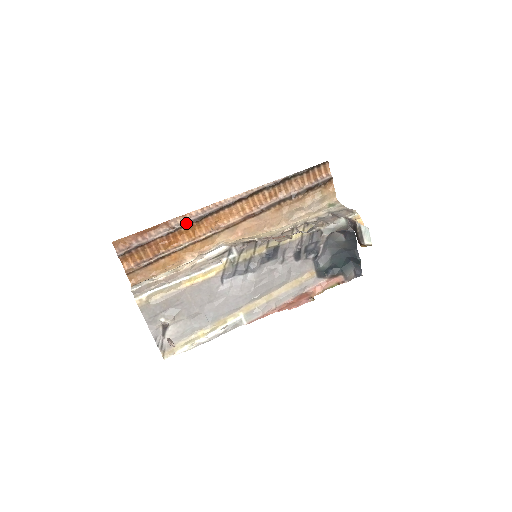
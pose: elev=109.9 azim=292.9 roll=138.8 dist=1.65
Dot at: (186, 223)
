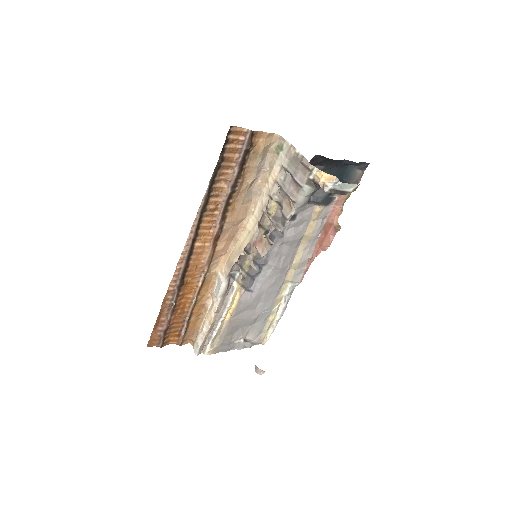
Dot at: (176, 293)
